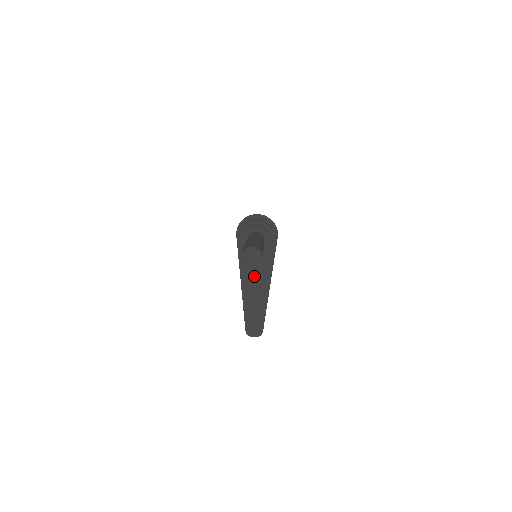
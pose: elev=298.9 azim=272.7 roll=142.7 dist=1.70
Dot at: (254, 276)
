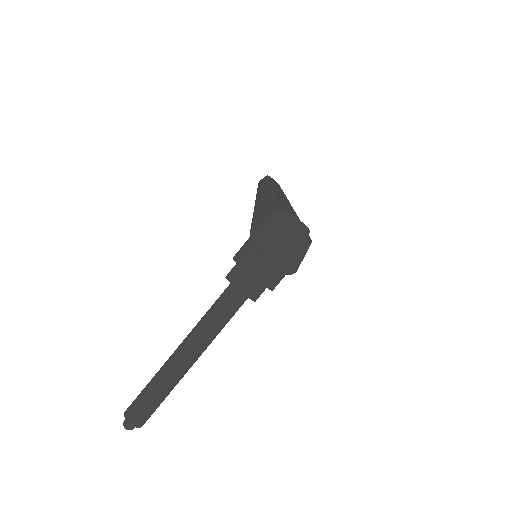
Dot at: occluded
